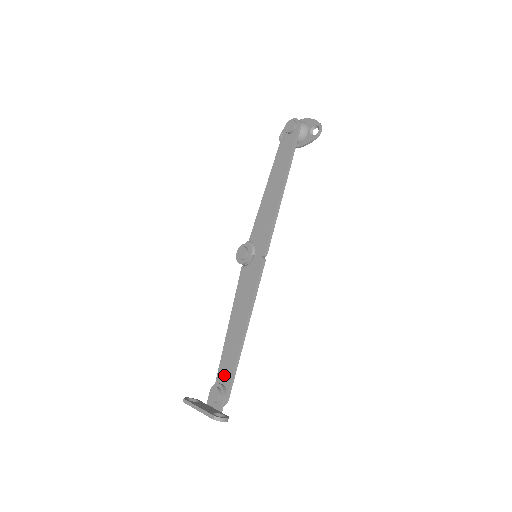
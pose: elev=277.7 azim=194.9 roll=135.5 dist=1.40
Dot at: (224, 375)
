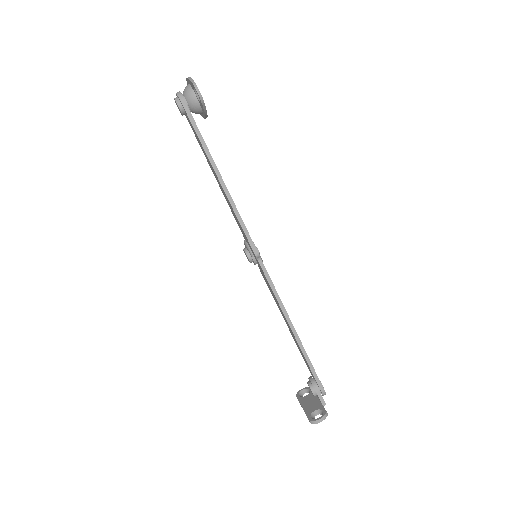
Dot at: (309, 369)
